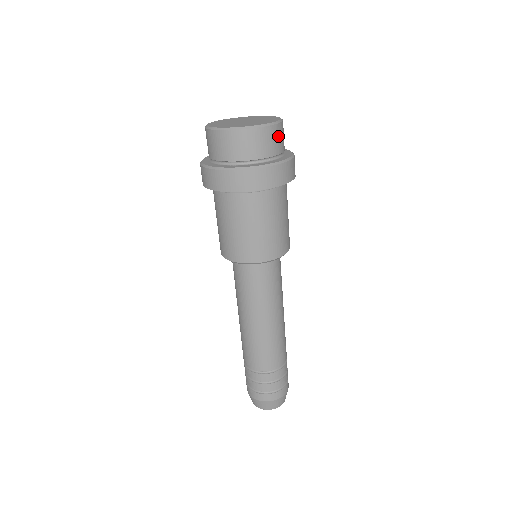
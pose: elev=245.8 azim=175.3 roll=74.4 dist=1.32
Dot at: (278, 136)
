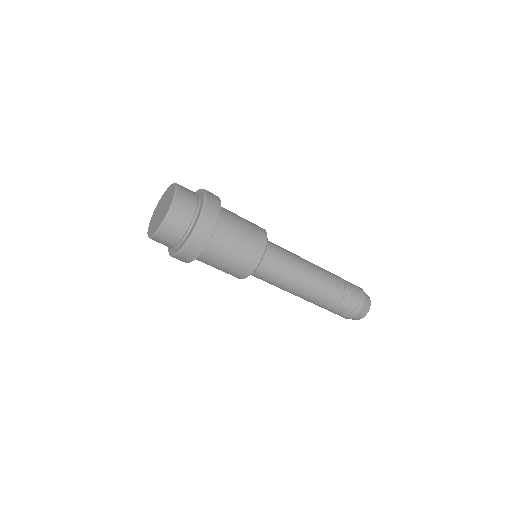
Dot at: (167, 235)
